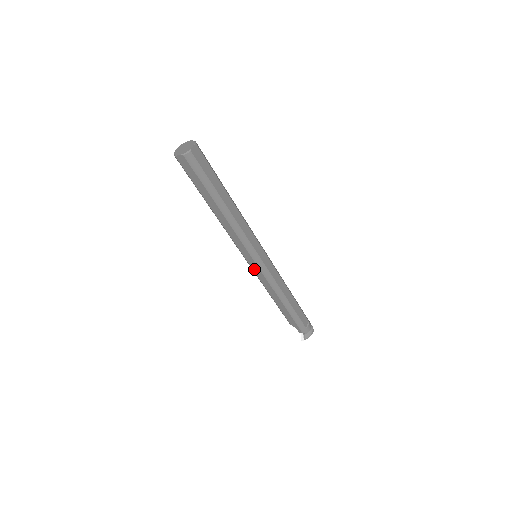
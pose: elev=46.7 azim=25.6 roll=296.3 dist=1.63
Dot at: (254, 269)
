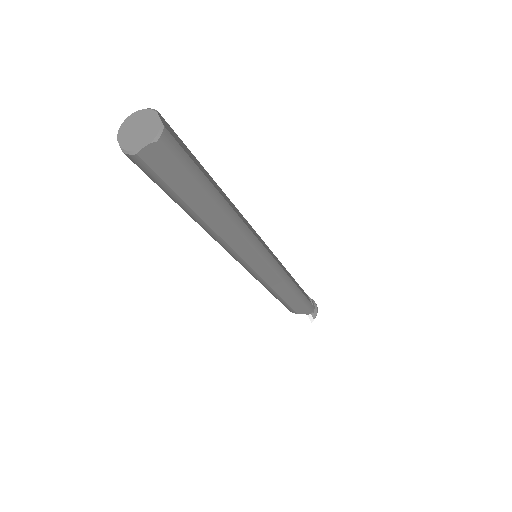
Dot at: (262, 275)
